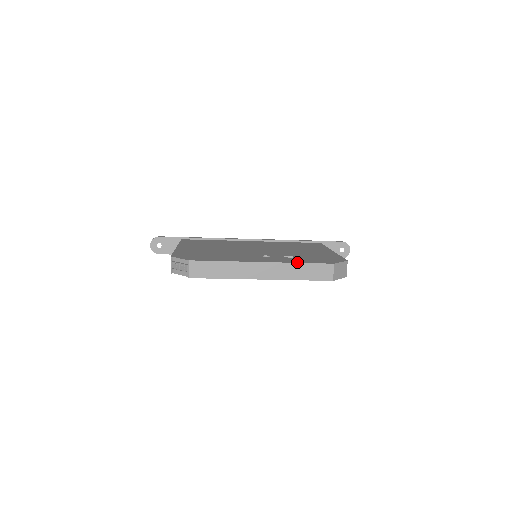
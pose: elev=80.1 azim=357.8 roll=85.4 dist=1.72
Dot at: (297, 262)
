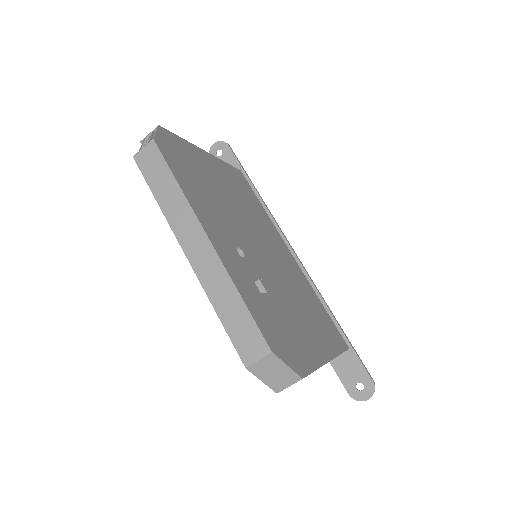
Dot at: (240, 290)
